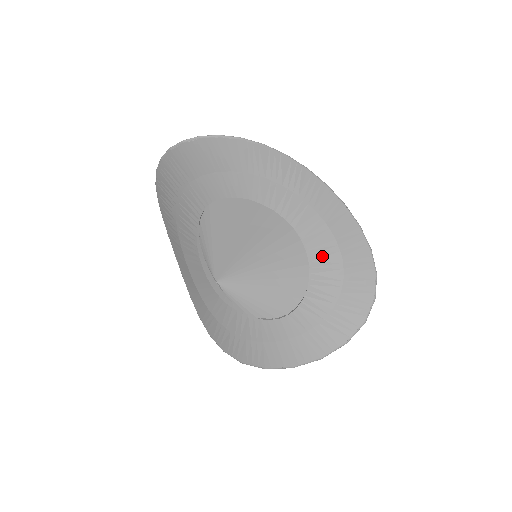
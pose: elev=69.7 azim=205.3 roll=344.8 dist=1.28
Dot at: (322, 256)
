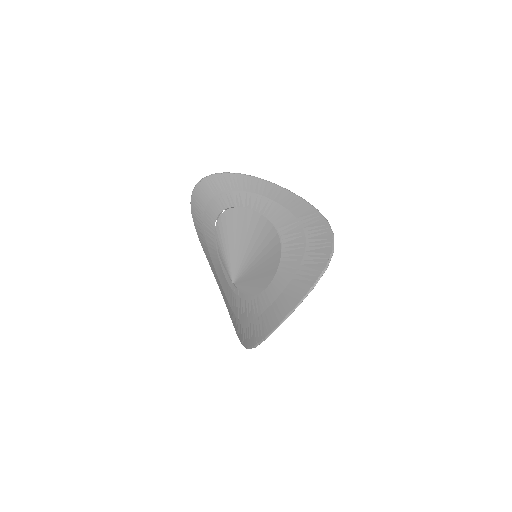
Dot at: (288, 231)
